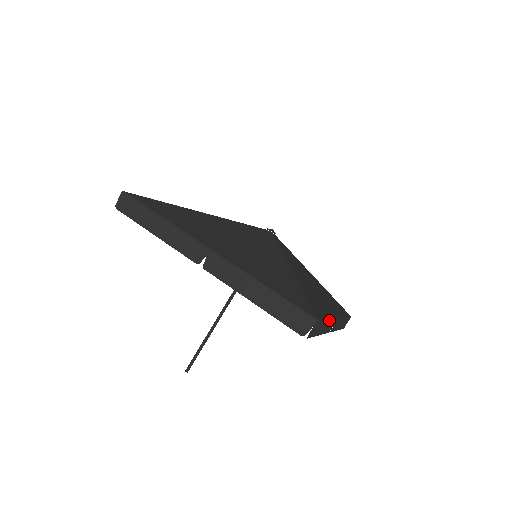
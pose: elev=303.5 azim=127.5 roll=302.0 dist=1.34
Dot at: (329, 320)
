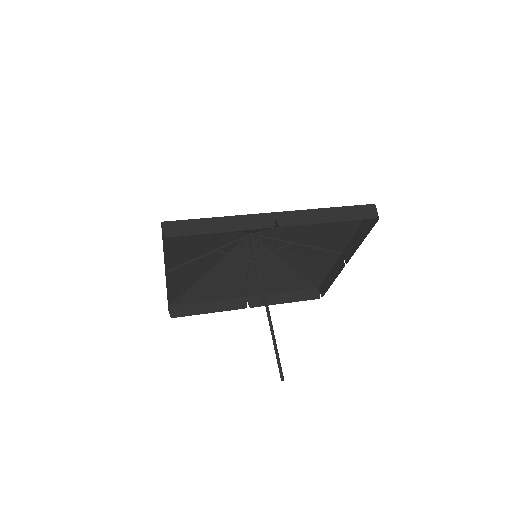
Dot at: (355, 235)
